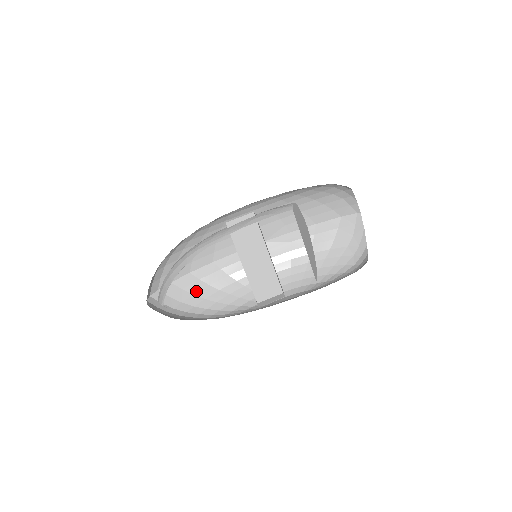
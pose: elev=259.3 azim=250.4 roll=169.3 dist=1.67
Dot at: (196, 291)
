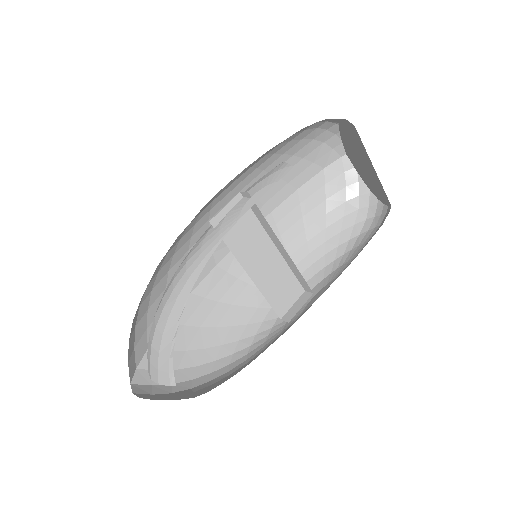
Dot at: (187, 344)
